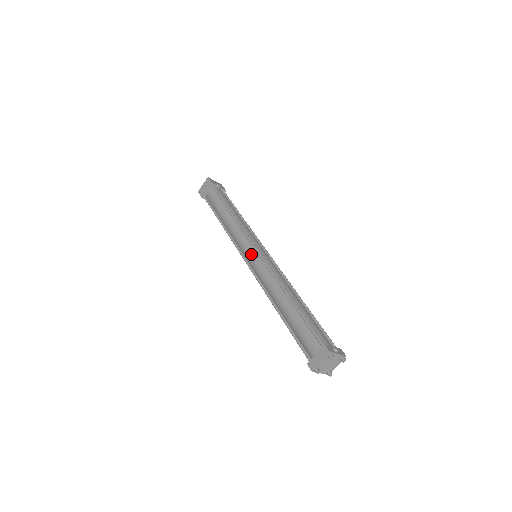
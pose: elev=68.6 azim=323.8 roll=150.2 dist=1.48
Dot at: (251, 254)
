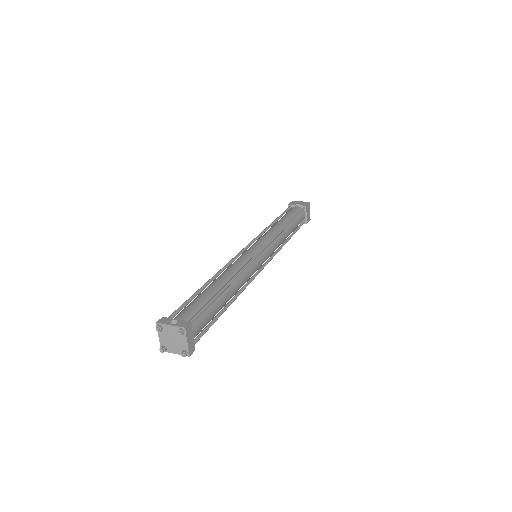
Dot at: occluded
